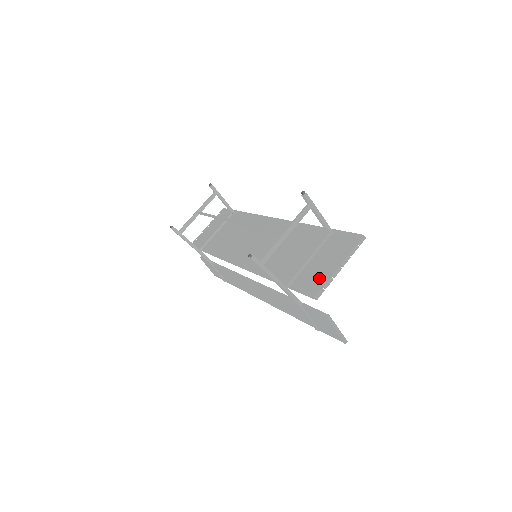
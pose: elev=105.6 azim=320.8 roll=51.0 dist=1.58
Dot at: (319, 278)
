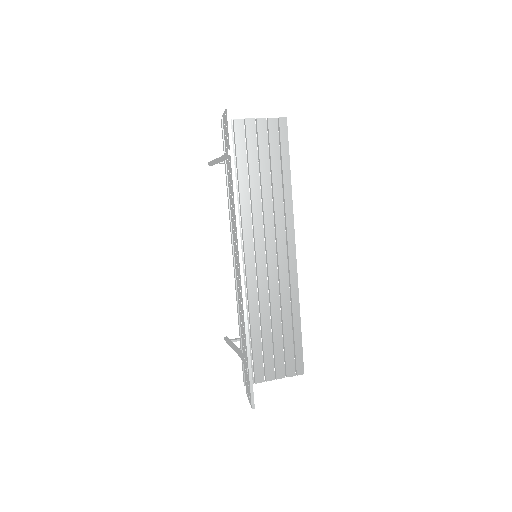
Dot at: (239, 130)
